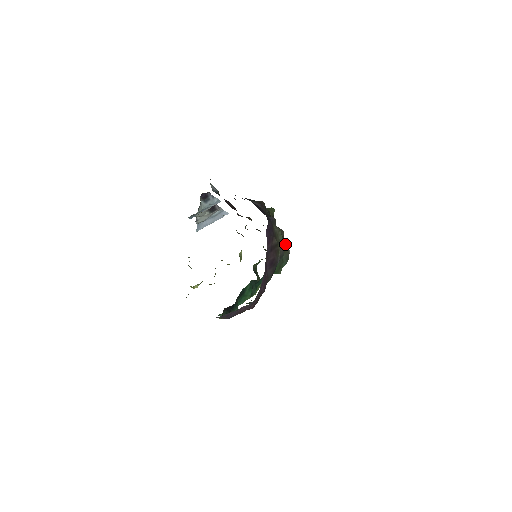
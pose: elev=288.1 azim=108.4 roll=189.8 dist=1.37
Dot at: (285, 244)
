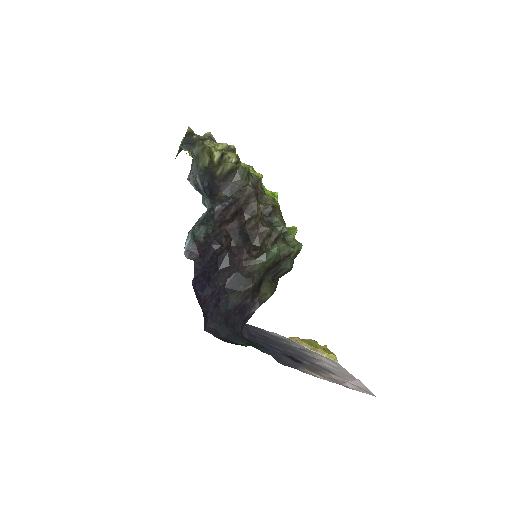
Dot at: (286, 270)
